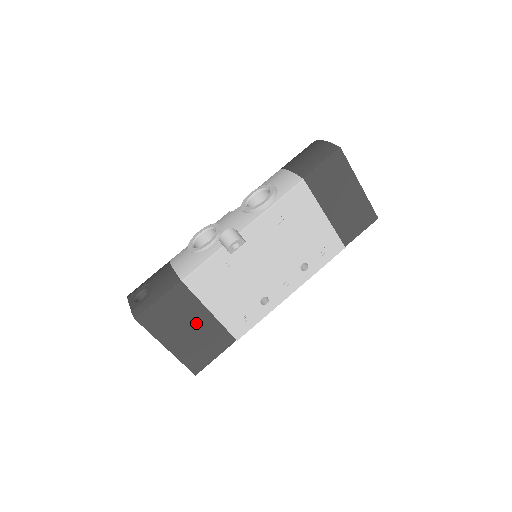
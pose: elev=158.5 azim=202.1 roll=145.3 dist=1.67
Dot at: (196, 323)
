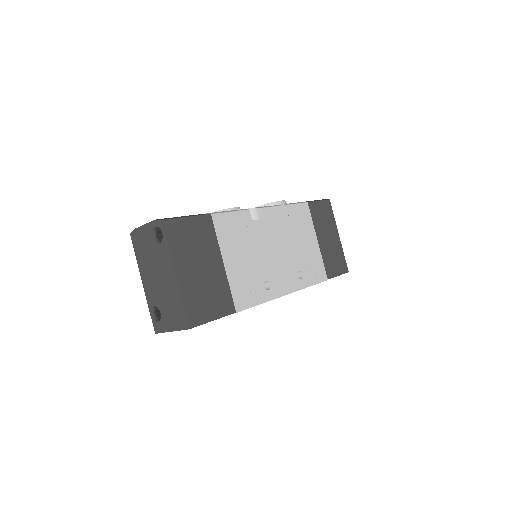
Dot at: (209, 265)
